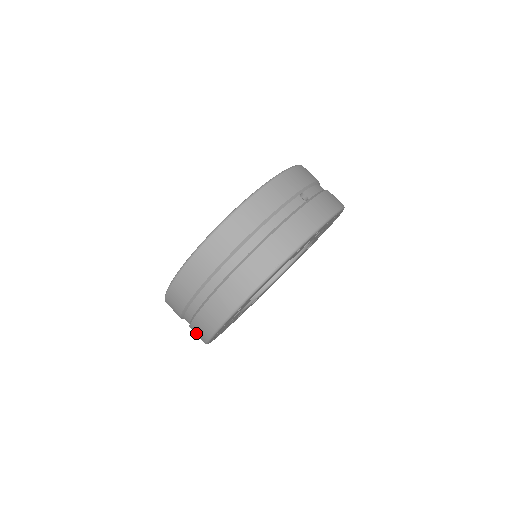
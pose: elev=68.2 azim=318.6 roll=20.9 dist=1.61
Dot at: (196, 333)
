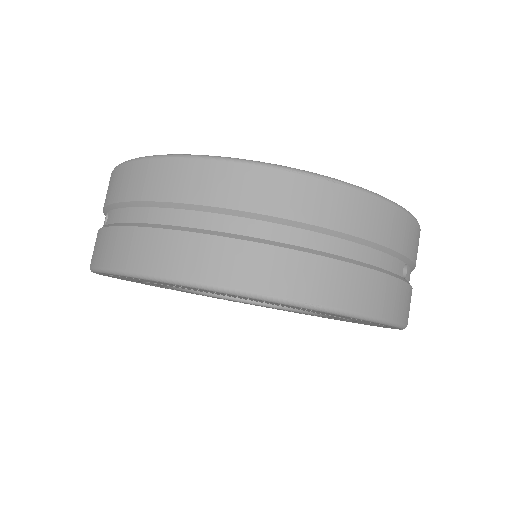
Dot at: (100, 244)
